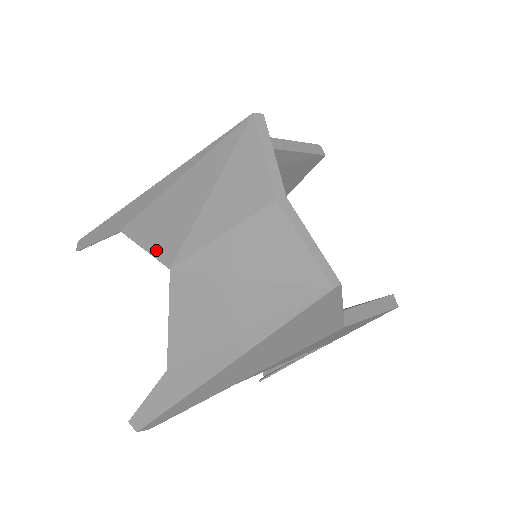
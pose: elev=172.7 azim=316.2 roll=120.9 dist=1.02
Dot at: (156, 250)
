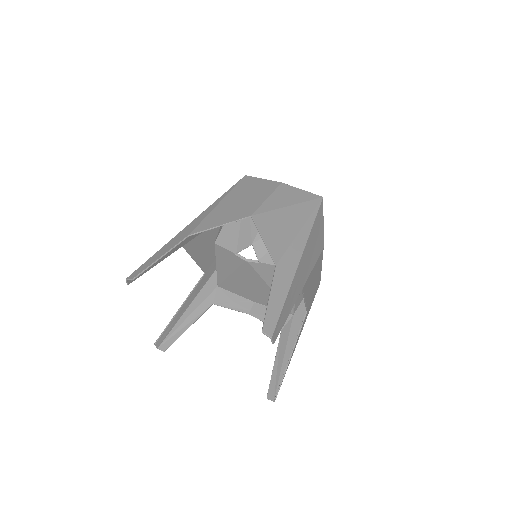
Dot at: (232, 219)
